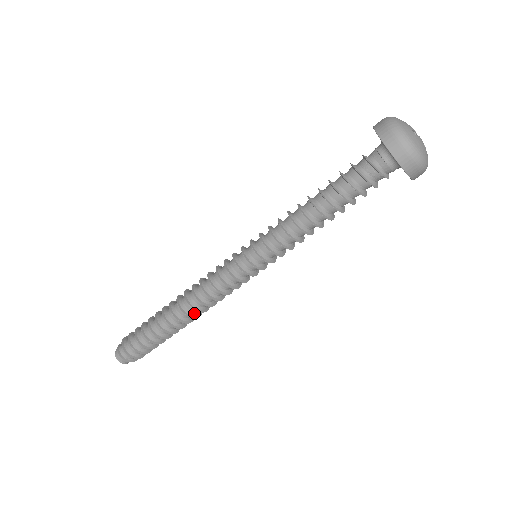
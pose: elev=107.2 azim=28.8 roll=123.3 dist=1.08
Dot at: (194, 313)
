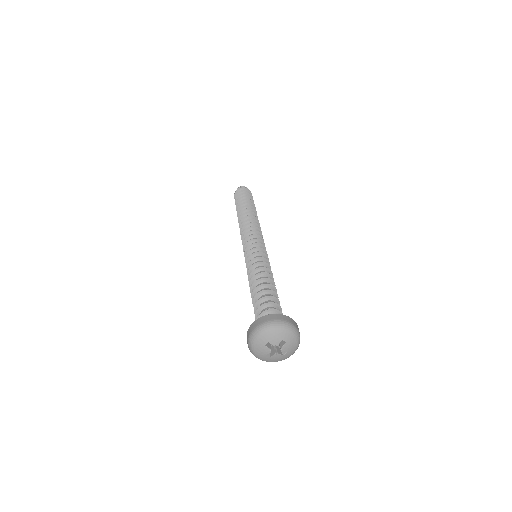
Dot at: occluded
